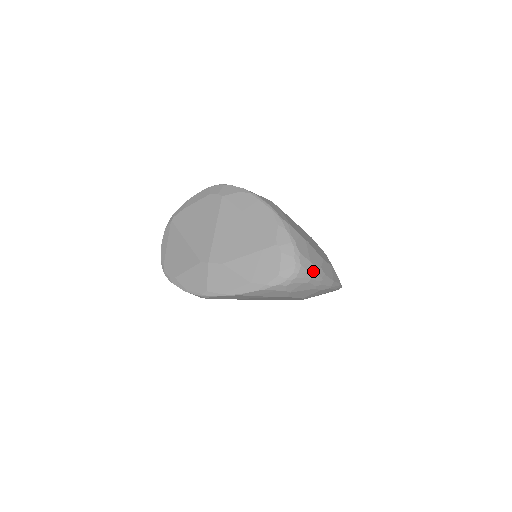
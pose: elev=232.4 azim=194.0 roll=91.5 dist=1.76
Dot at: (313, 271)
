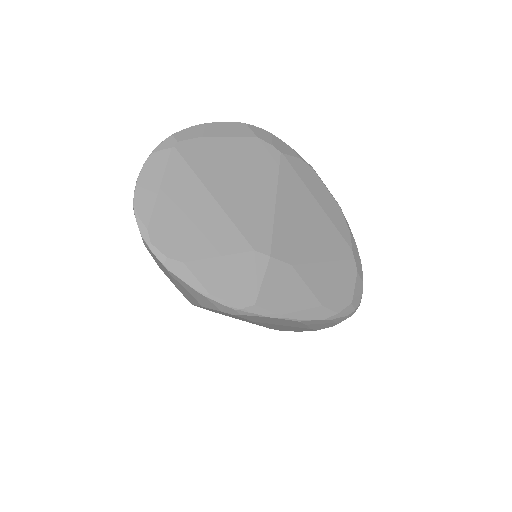
Dot at: occluded
